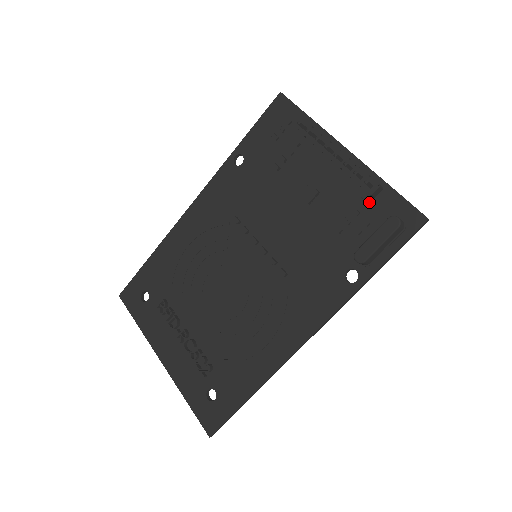
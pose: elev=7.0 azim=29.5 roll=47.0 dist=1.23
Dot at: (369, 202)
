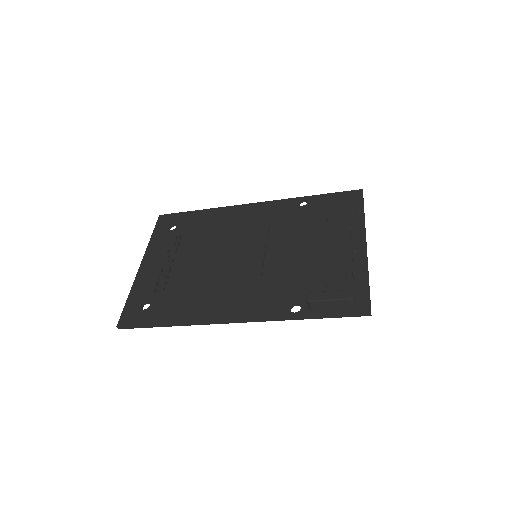
Dot at: (348, 278)
